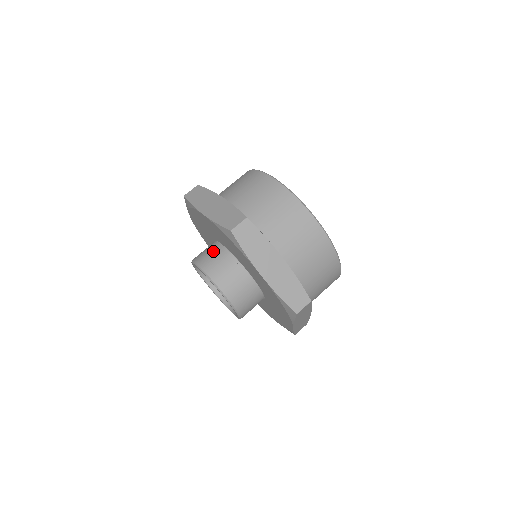
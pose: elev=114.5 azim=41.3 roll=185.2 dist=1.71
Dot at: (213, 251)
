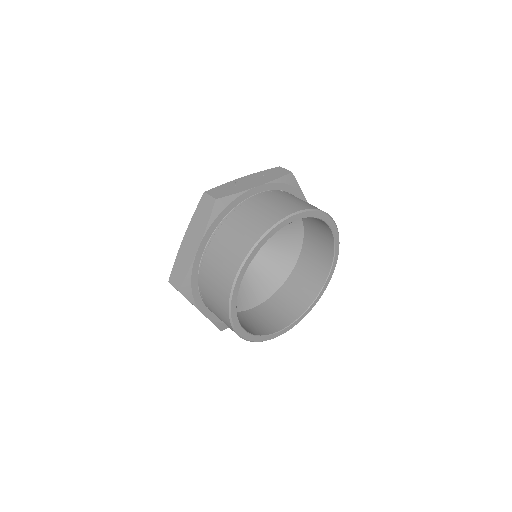
Dot at: occluded
